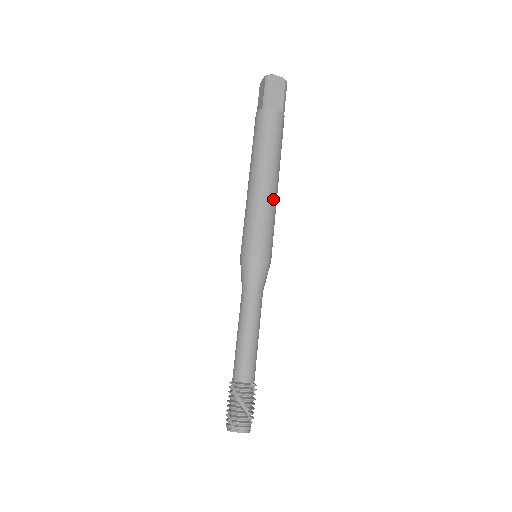
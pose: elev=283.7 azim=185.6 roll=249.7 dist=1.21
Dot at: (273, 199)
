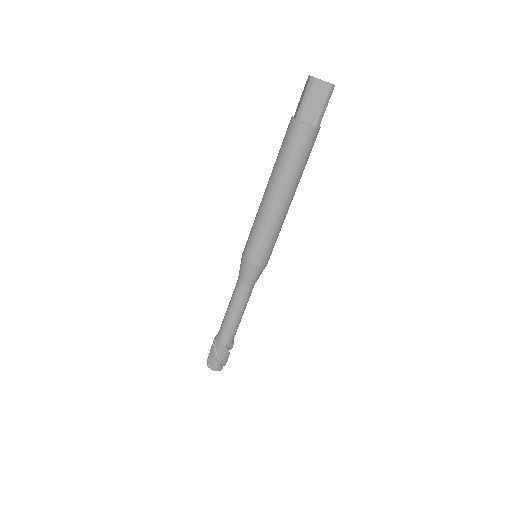
Dot at: (280, 216)
